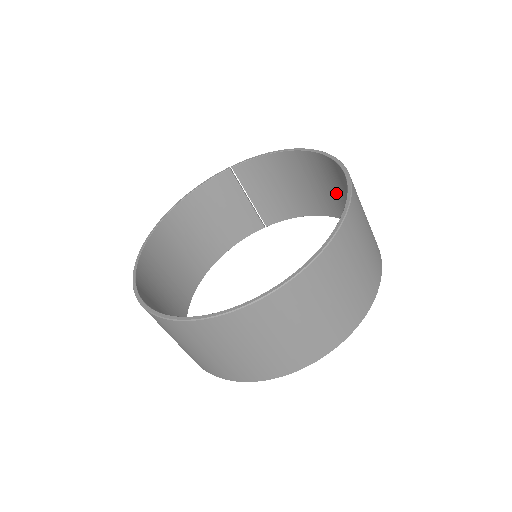
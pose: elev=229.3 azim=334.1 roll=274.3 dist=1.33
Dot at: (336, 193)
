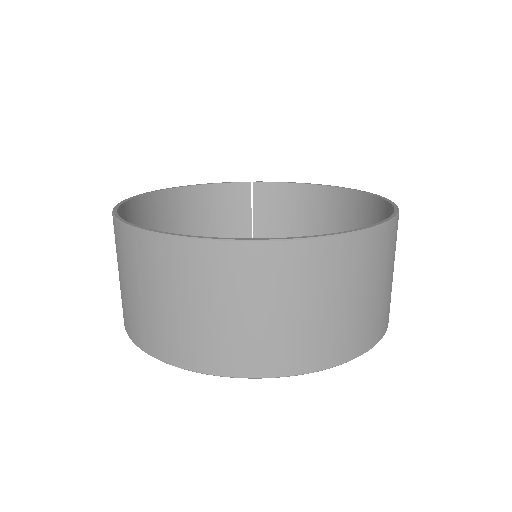
Dot at: occluded
